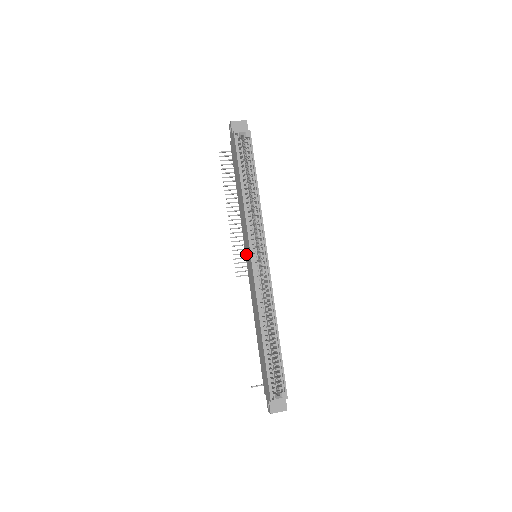
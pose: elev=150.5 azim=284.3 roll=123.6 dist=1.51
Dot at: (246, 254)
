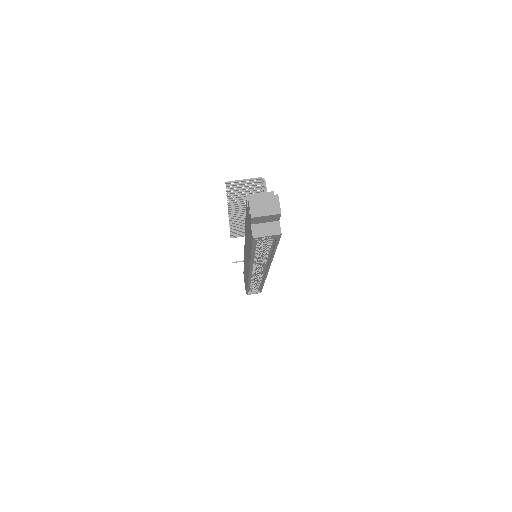
Dot at: (245, 251)
